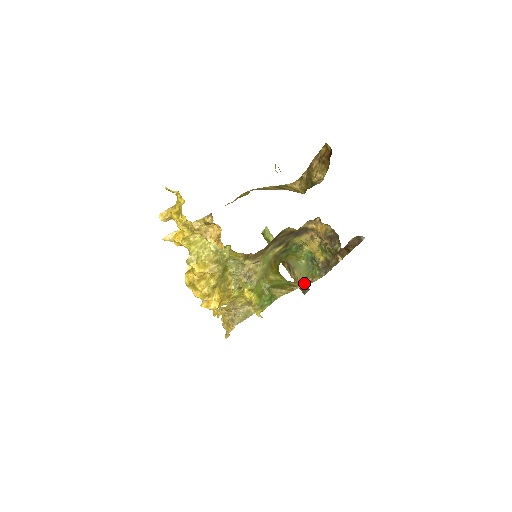
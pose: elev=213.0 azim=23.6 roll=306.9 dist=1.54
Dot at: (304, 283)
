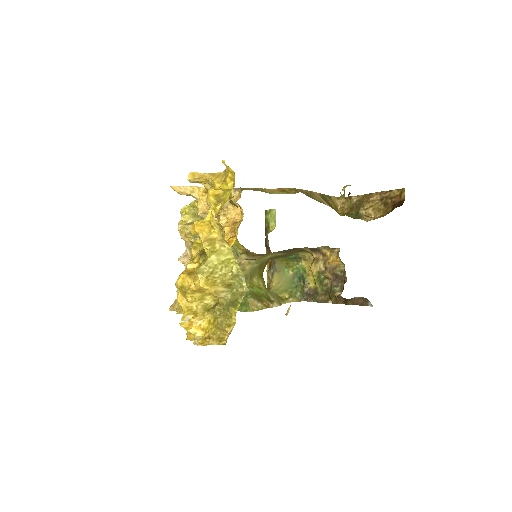
Dot at: (280, 298)
